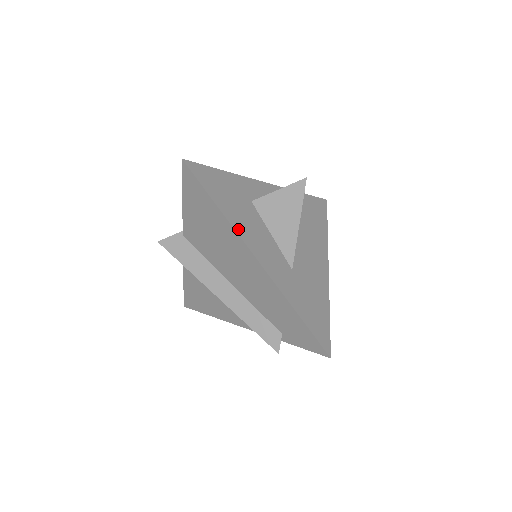
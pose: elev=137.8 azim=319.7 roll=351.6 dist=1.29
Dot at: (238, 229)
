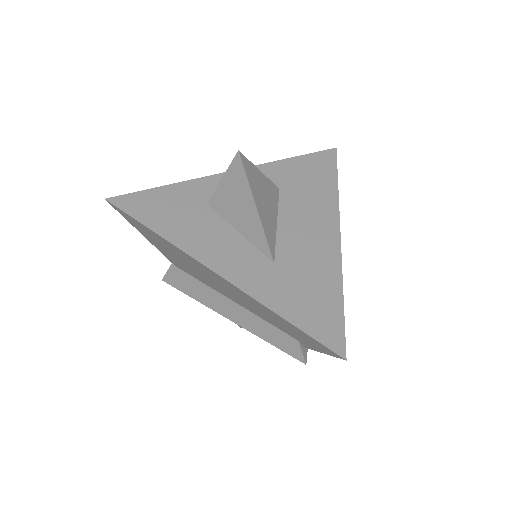
Dot at: (185, 246)
